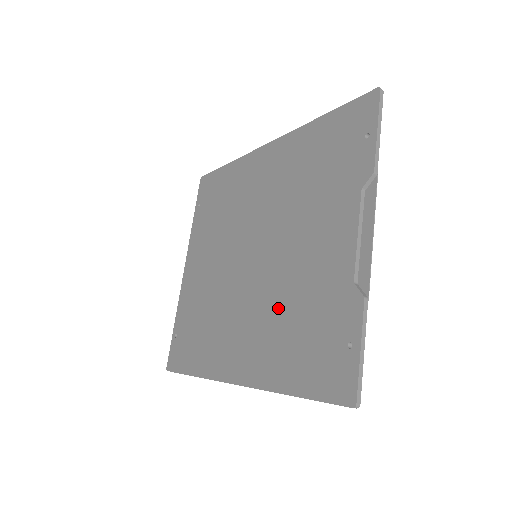
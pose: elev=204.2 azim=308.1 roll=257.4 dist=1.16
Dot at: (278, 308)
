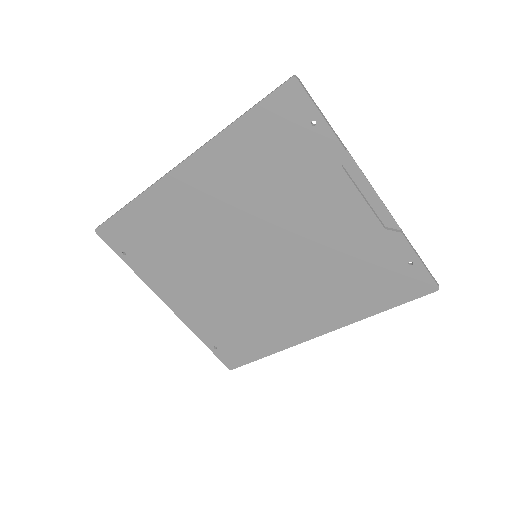
Dot at: (322, 276)
